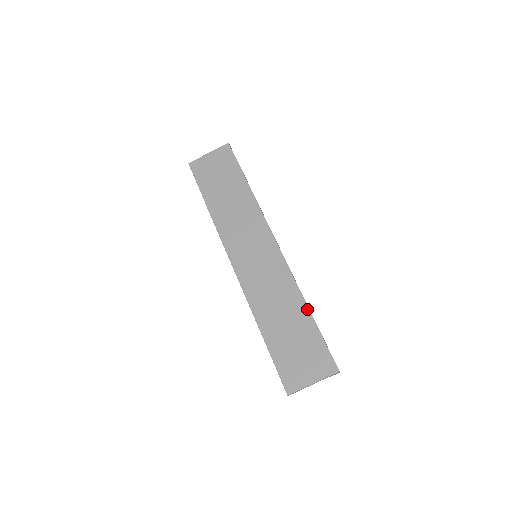
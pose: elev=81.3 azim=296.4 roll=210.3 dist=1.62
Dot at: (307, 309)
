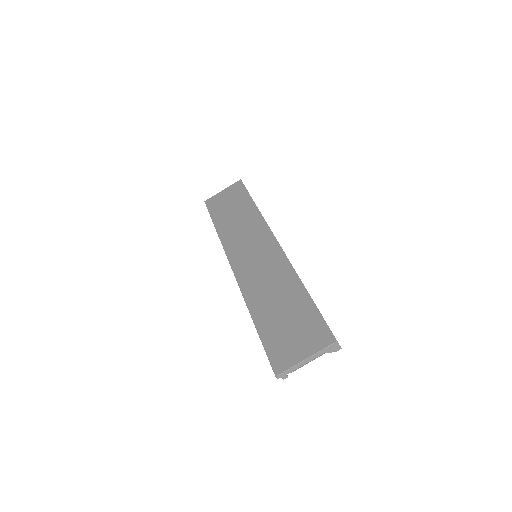
Dot at: (303, 288)
